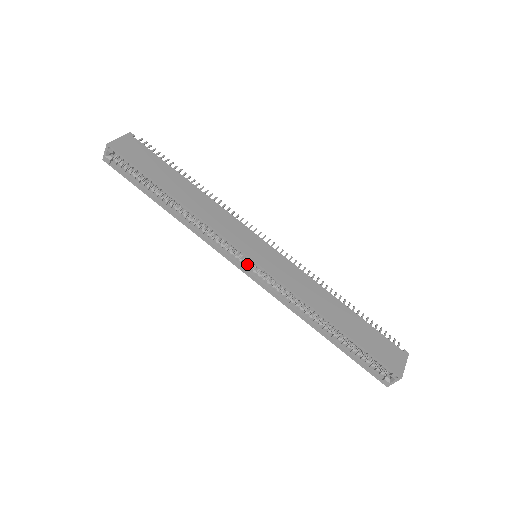
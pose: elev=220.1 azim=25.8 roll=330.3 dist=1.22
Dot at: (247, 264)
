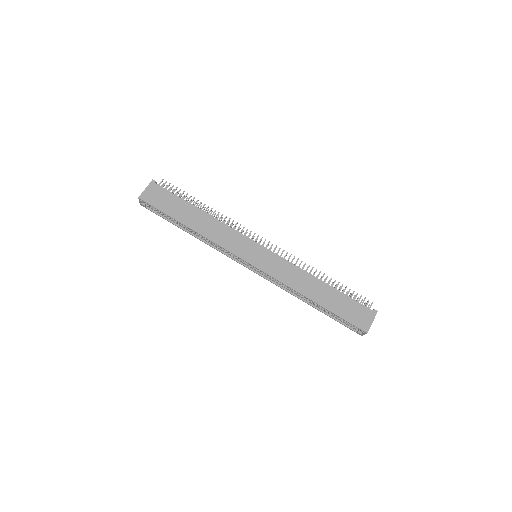
Dot at: occluded
